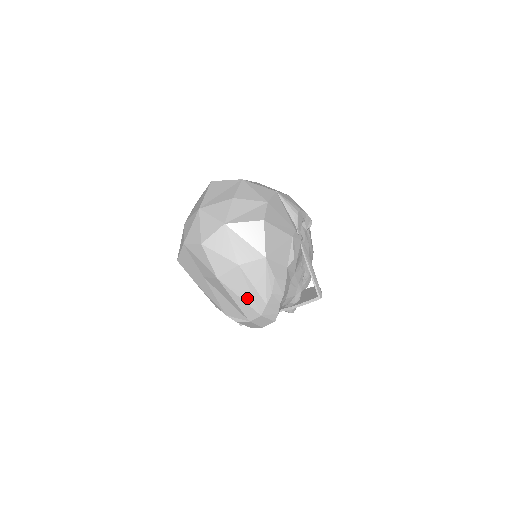
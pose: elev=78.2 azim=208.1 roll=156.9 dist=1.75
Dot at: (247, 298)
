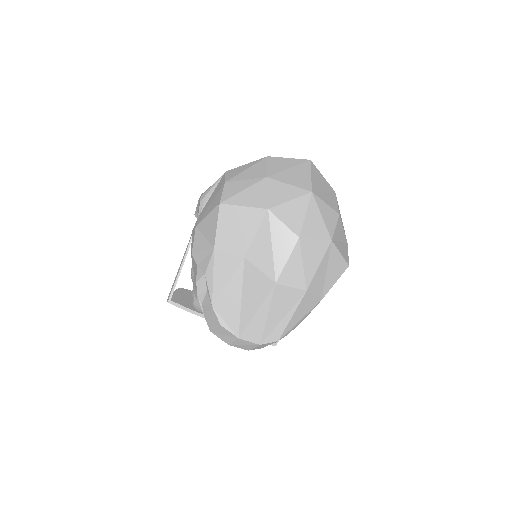
Dot at: (272, 322)
